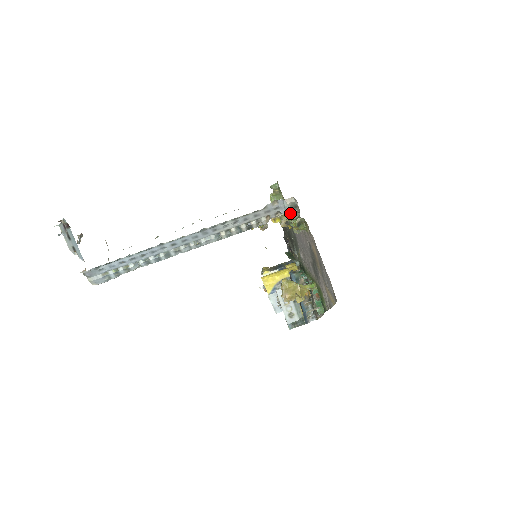
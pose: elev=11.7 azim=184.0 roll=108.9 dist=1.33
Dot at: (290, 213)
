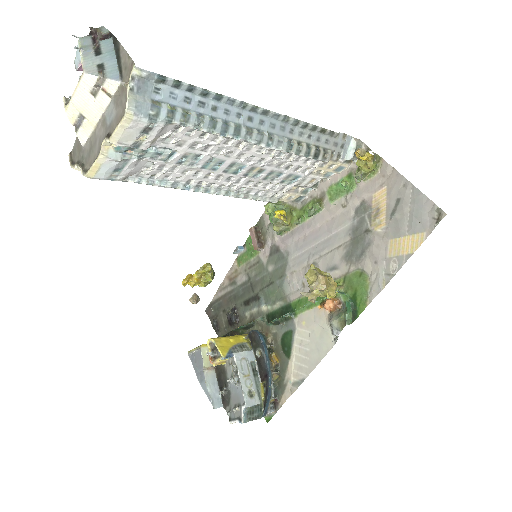
Dot at: (310, 202)
